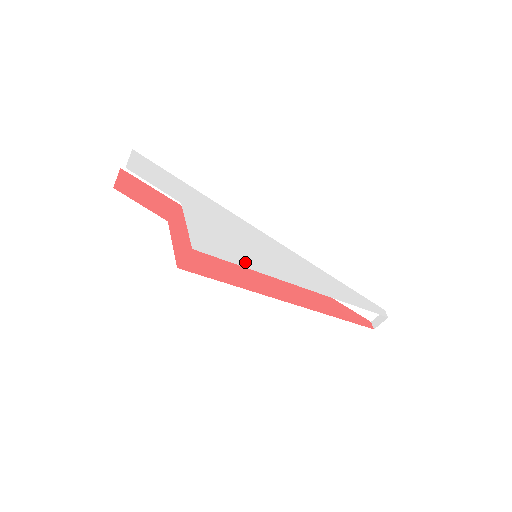
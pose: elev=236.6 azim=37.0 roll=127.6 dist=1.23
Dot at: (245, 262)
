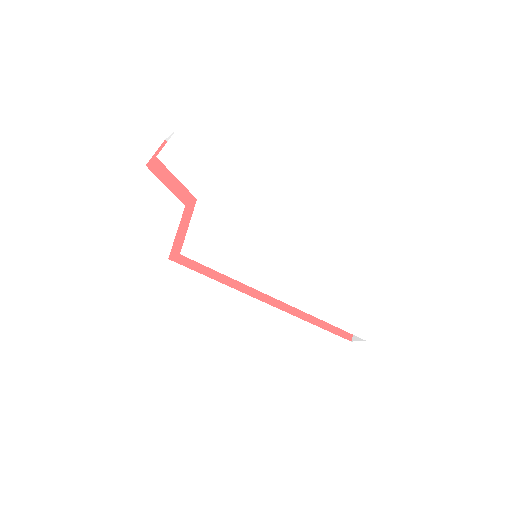
Dot at: (231, 270)
